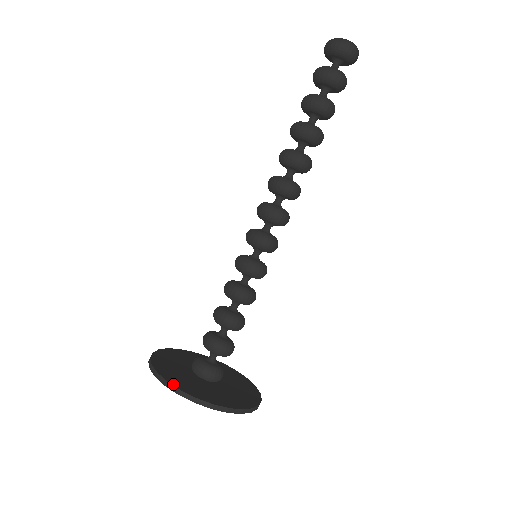
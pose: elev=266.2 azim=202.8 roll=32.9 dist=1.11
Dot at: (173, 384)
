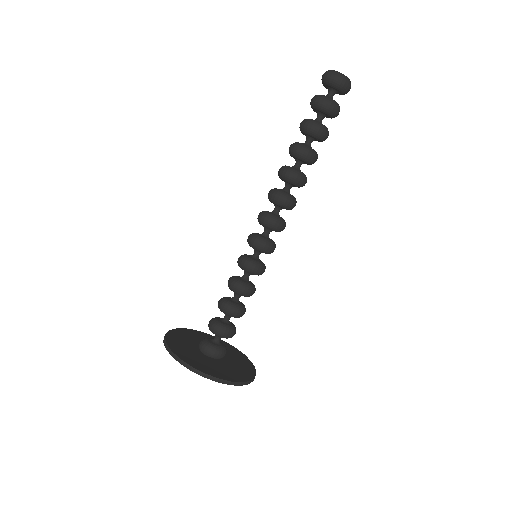
Dot at: (223, 379)
